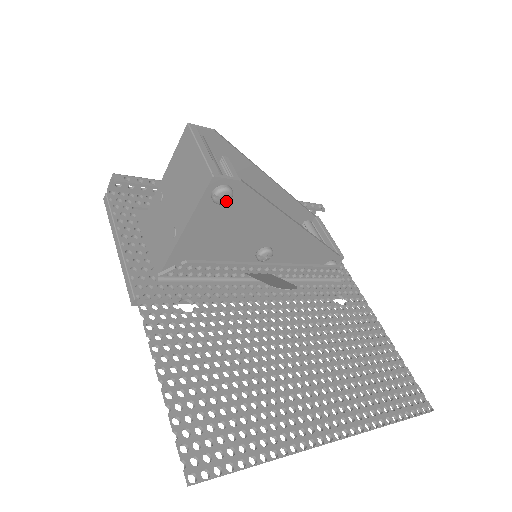
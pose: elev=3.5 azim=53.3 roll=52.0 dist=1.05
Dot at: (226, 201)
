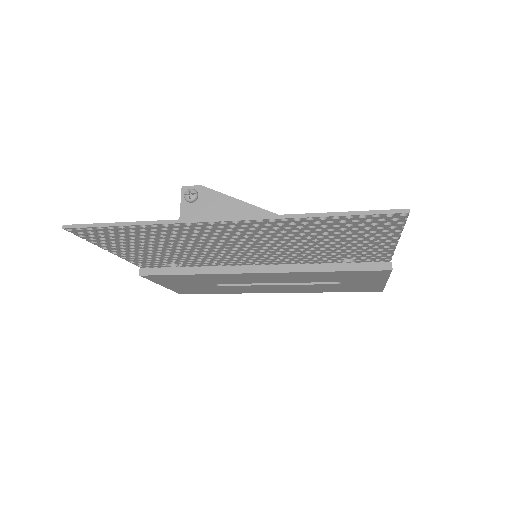
Dot at: (193, 196)
